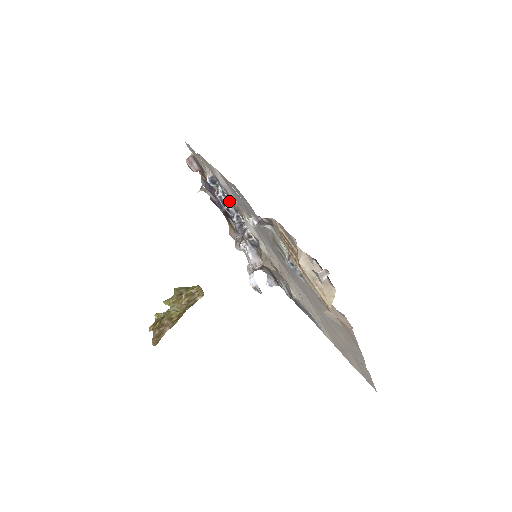
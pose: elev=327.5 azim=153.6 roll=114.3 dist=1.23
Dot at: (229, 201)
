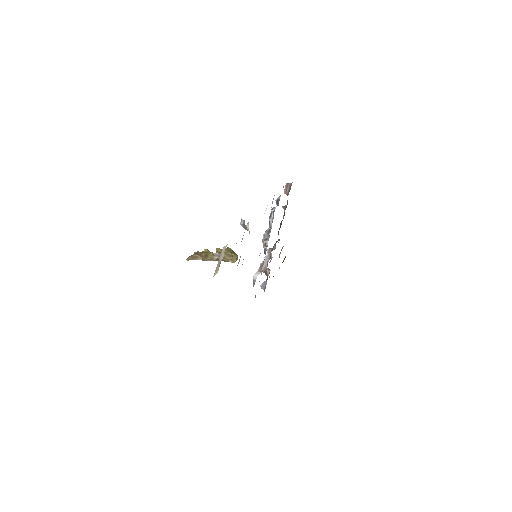
Dot at: (273, 218)
